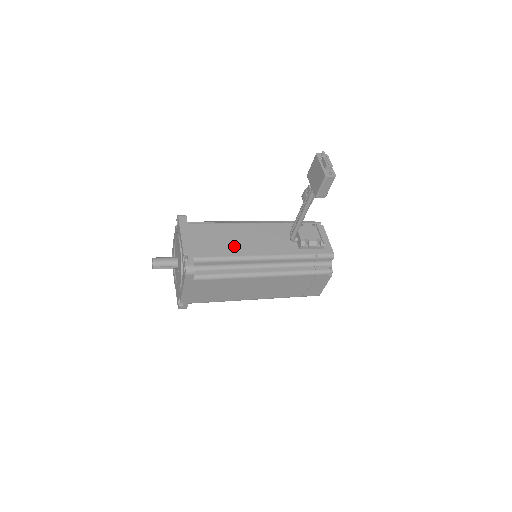
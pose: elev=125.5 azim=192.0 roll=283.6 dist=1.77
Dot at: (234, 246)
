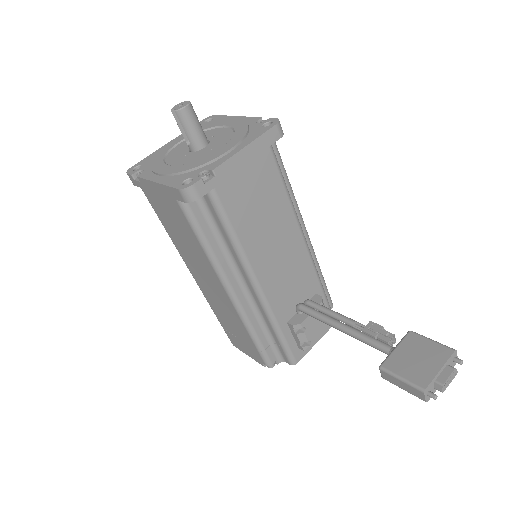
Dot at: (259, 237)
